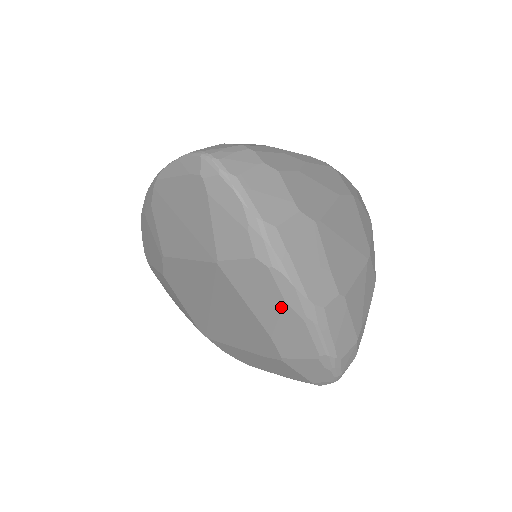
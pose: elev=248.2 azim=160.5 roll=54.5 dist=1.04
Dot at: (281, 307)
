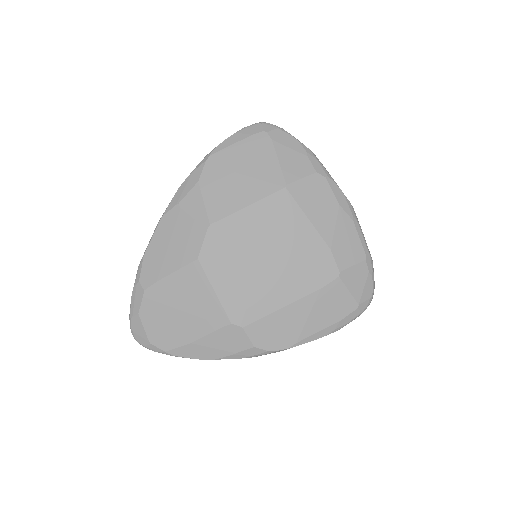
Dot at: (337, 211)
